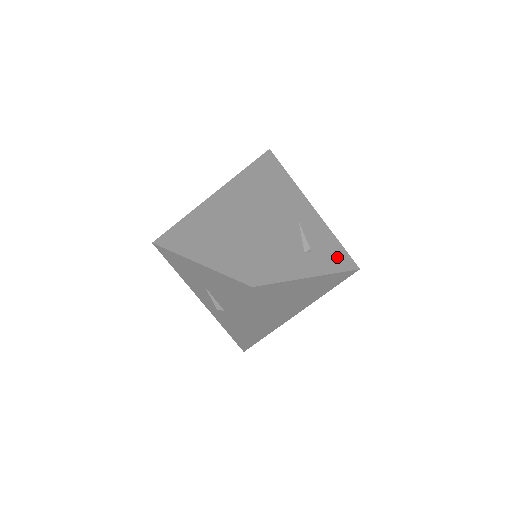
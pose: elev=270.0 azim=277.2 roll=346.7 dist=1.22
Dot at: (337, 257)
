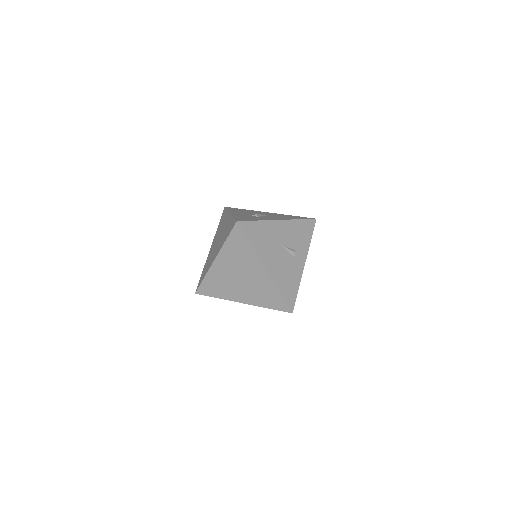
Dot at: (305, 232)
